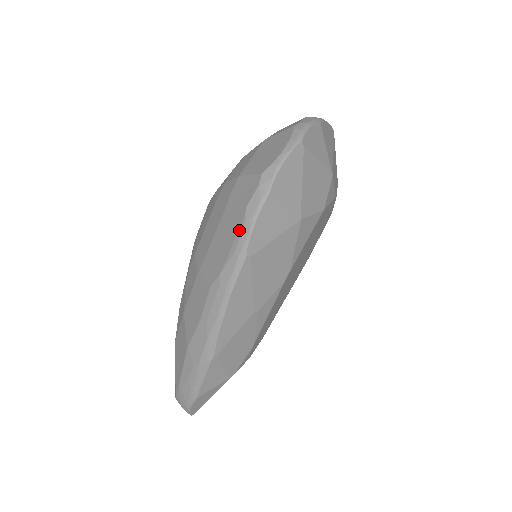
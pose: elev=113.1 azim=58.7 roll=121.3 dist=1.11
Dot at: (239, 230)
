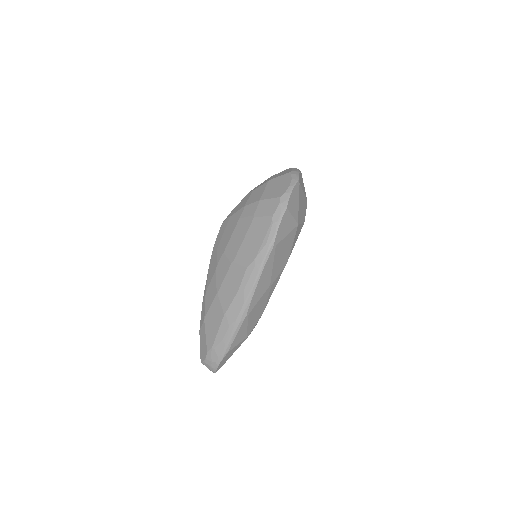
Dot at: (268, 230)
